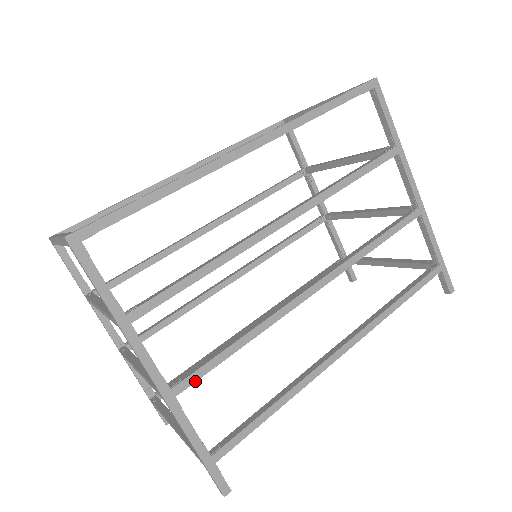
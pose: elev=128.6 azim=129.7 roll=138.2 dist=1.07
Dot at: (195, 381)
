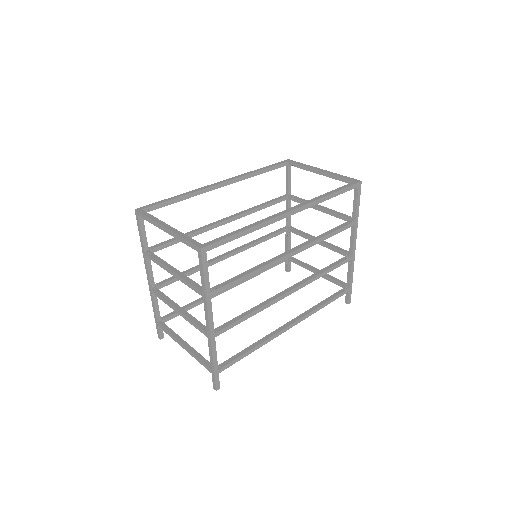
Dot at: occluded
